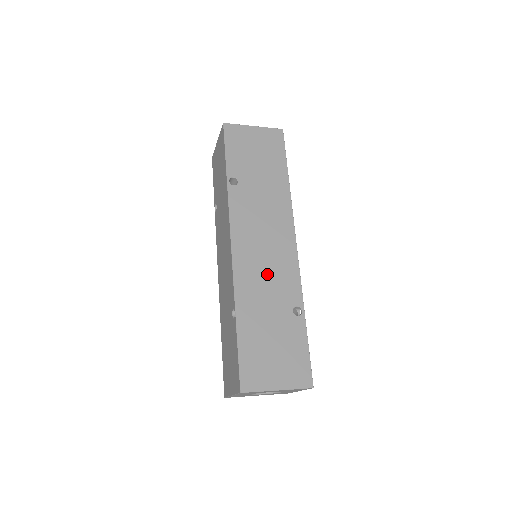
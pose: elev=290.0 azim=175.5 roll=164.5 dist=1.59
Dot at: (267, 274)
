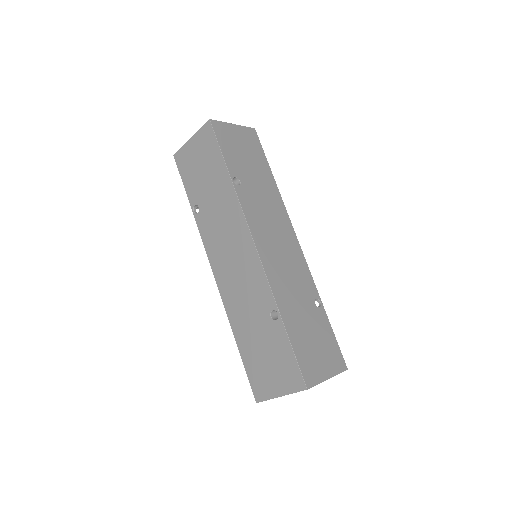
Dot at: (289, 272)
